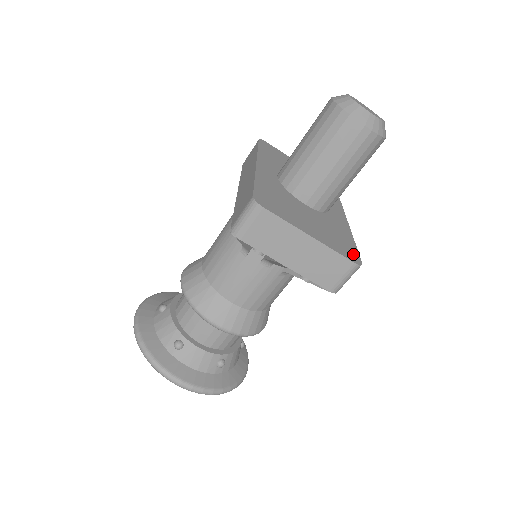
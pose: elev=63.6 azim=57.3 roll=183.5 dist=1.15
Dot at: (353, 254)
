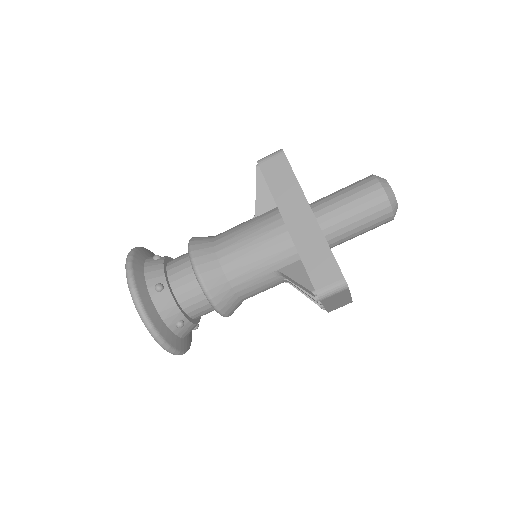
Dot at: occluded
